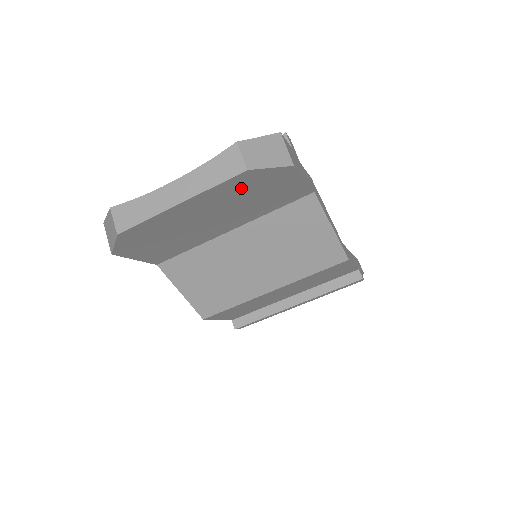
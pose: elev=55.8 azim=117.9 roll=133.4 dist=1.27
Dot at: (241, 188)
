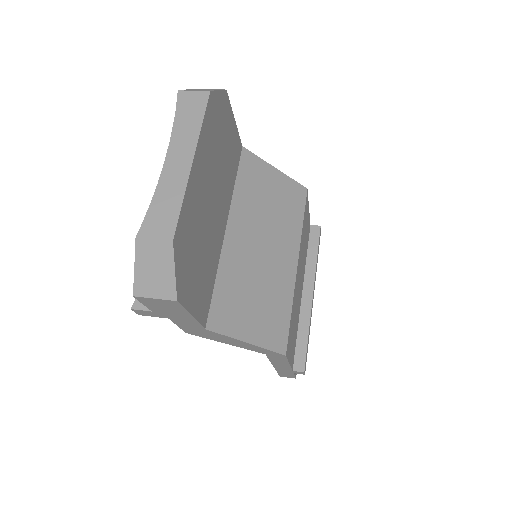
Dot at: (214, 130)
